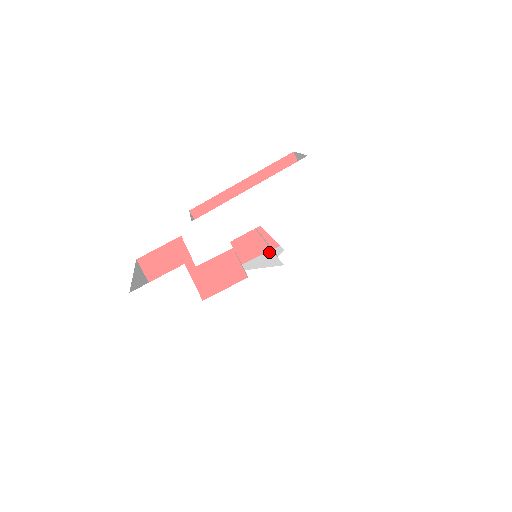
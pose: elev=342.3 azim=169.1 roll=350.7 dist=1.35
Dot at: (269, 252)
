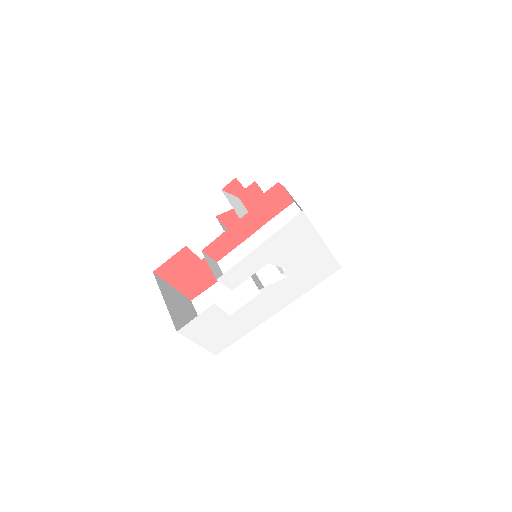
Dot at: occluded
